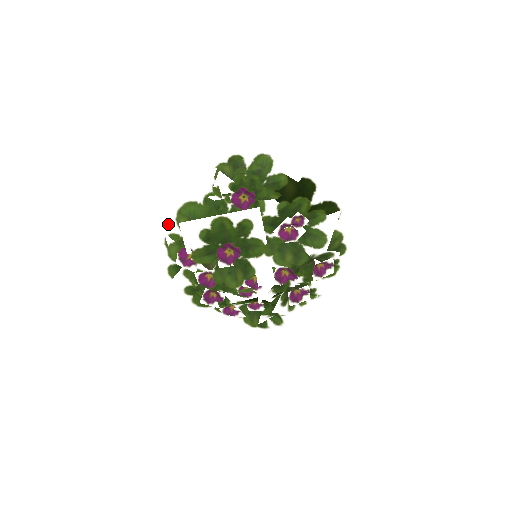
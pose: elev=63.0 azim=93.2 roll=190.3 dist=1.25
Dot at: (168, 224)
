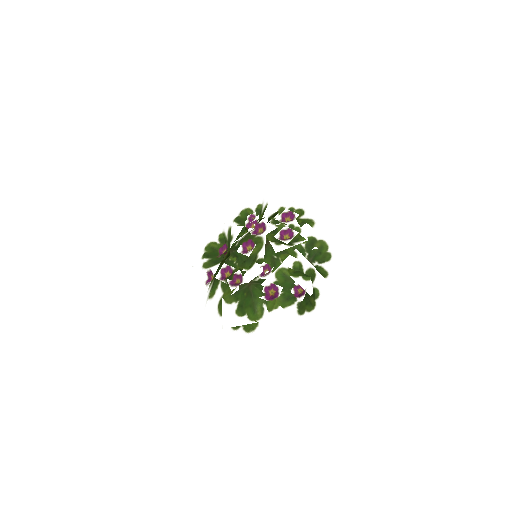
Dot at: (207, 294)
